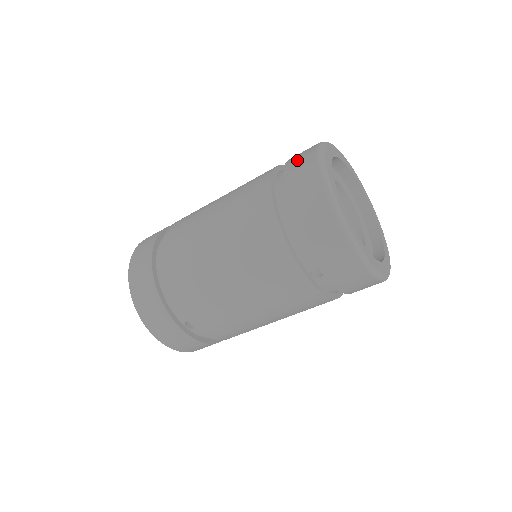
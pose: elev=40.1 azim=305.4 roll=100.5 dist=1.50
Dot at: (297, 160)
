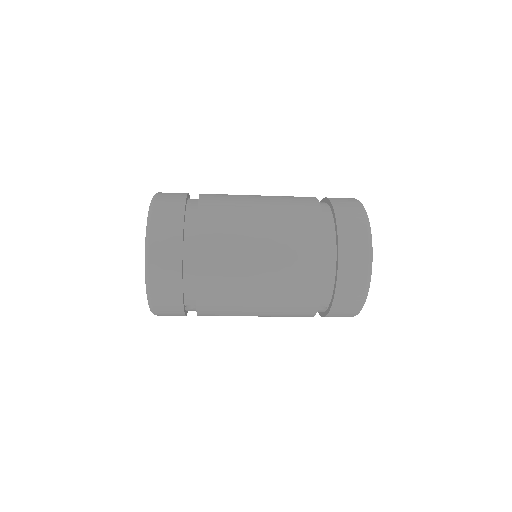
Dot at: (349, 223)
